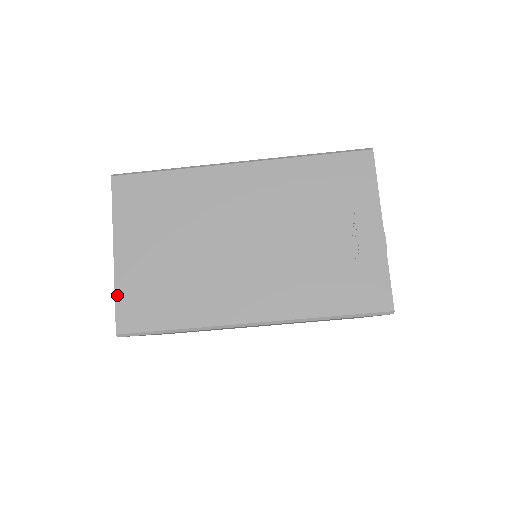
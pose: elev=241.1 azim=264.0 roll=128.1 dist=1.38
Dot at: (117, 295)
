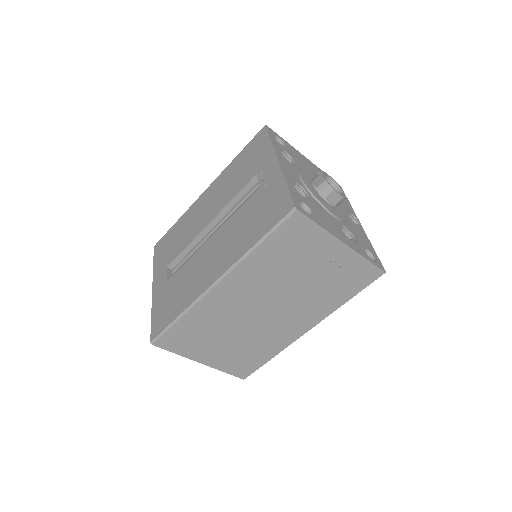
Dot at: (225, 372)
